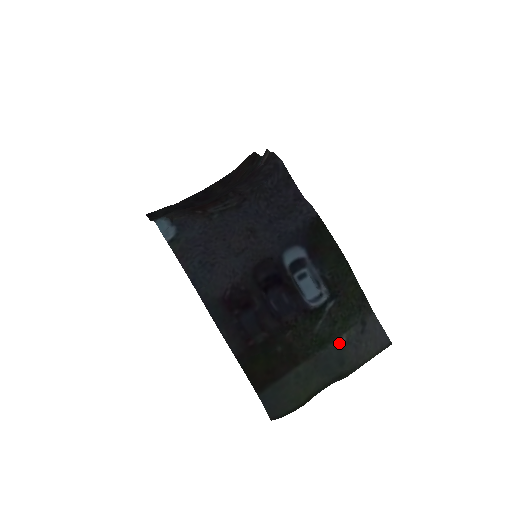
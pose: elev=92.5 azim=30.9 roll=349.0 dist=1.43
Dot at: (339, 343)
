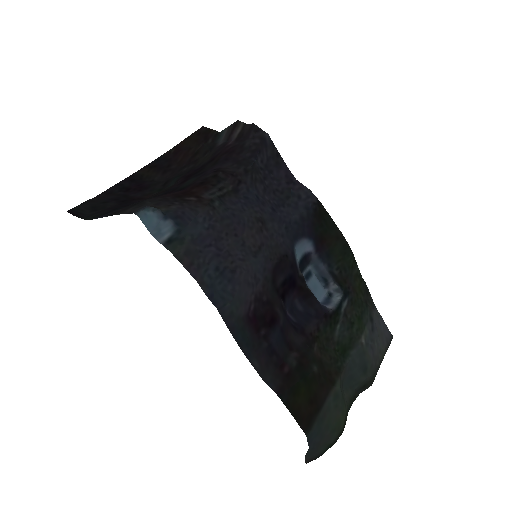
Dot at: (360, 347)
